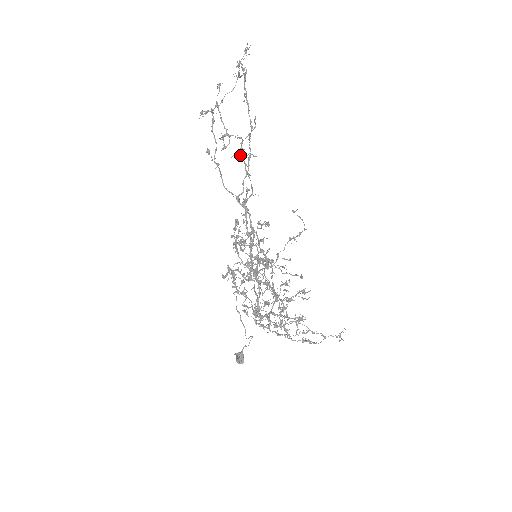
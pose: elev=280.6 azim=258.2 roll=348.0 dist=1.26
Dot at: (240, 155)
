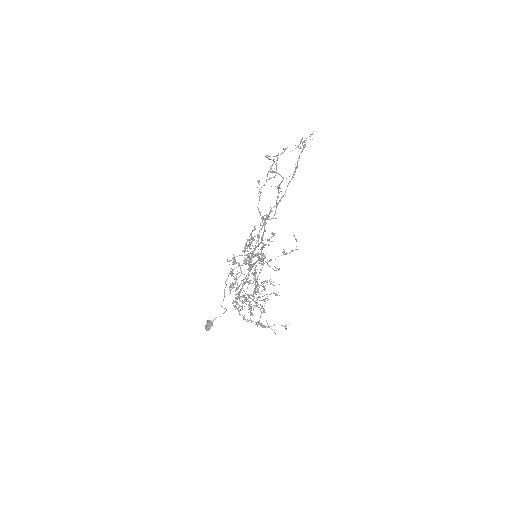
Dot at: (277, 187)
